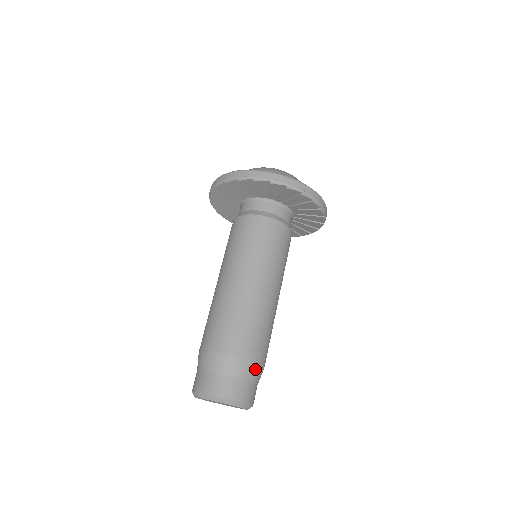
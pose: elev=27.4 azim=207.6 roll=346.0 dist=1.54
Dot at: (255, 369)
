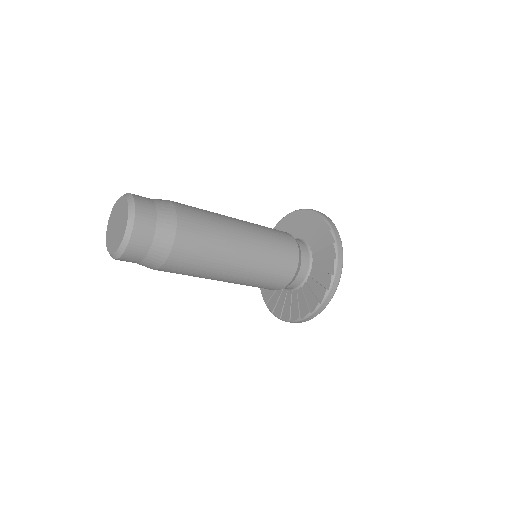
Dot at: (165, 249)
